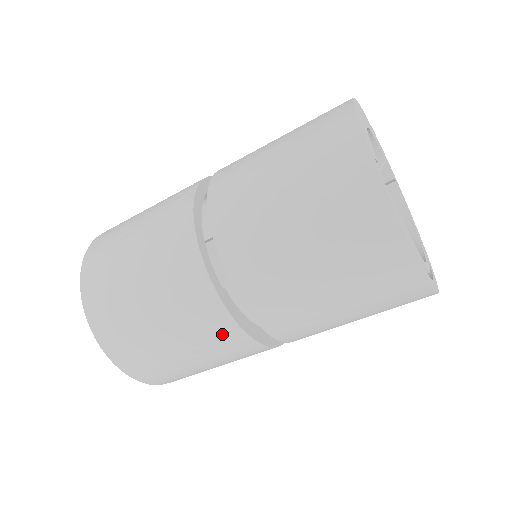
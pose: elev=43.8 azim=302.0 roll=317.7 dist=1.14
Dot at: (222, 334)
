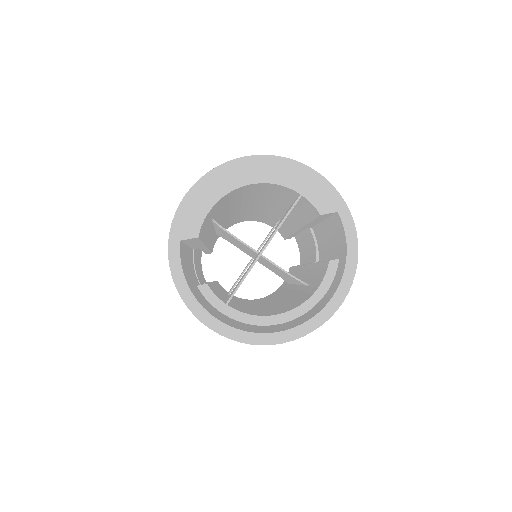
Dot at: occluded
